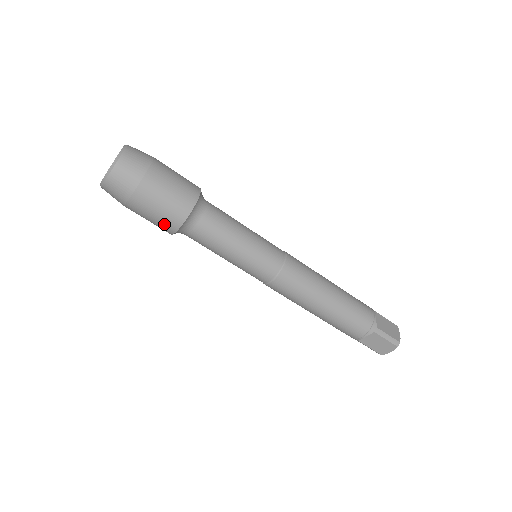
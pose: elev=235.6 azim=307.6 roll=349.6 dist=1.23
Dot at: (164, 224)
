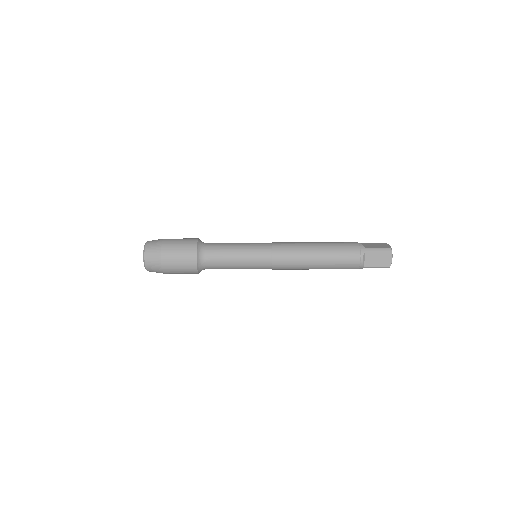
Dot at: (188, 265)
